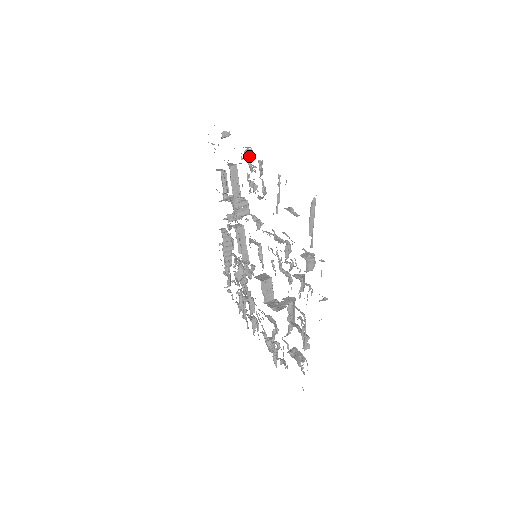
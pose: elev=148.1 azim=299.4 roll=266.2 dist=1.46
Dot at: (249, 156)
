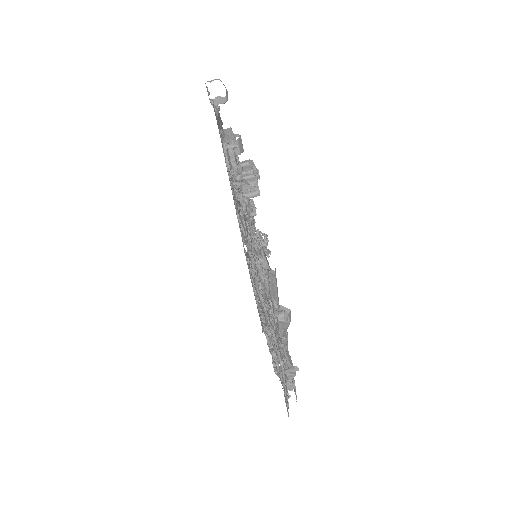
Dot at: (233, 151)
